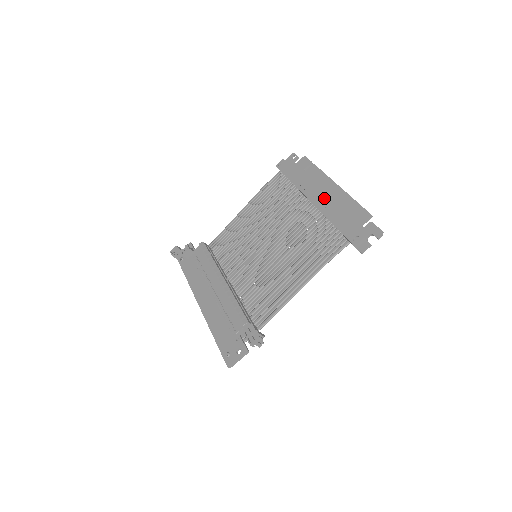
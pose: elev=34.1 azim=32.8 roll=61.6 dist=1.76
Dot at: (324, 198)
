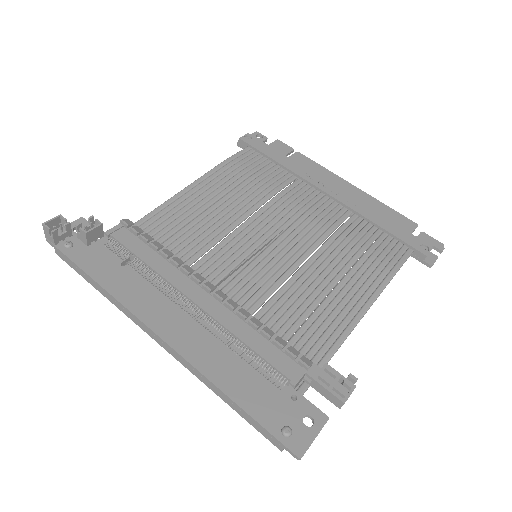
Dot at: occluded
